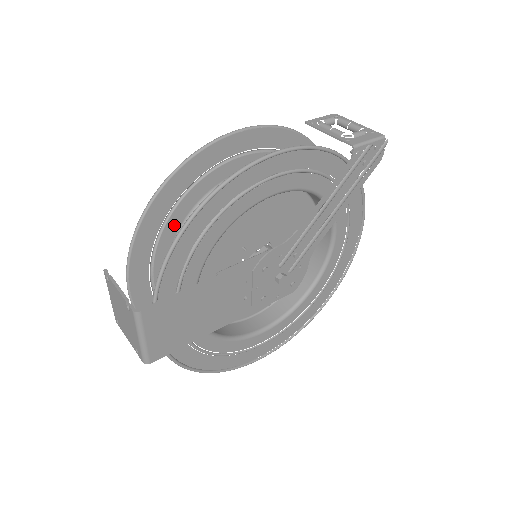
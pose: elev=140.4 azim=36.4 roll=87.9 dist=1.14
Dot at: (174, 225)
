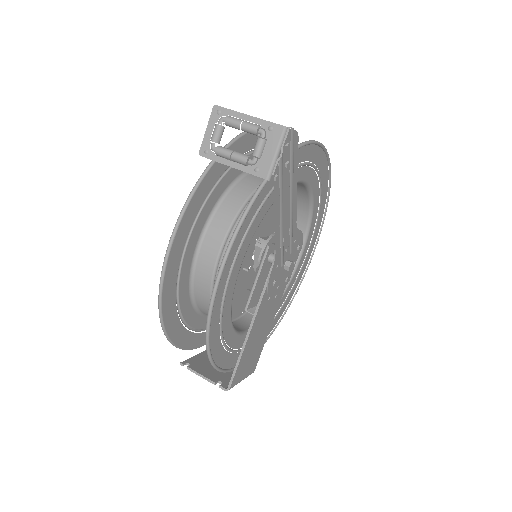
Dot at: (190, 314)
